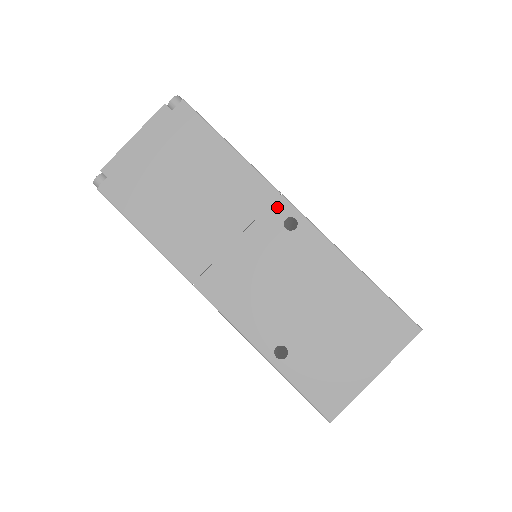
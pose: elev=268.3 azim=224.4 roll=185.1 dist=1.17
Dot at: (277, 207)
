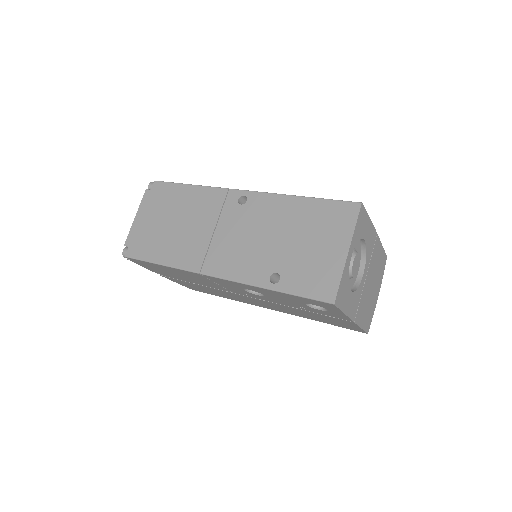
Dot at: (230, 197)
